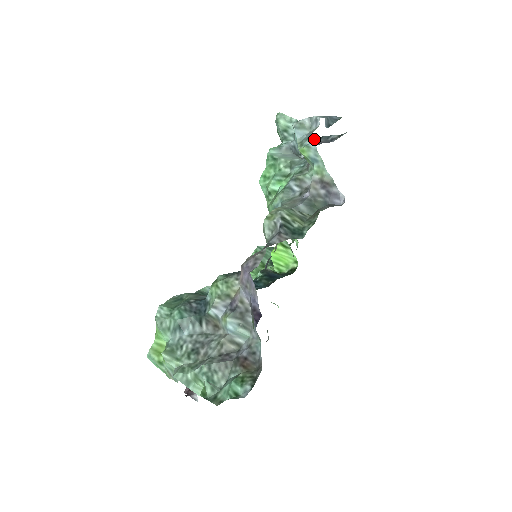
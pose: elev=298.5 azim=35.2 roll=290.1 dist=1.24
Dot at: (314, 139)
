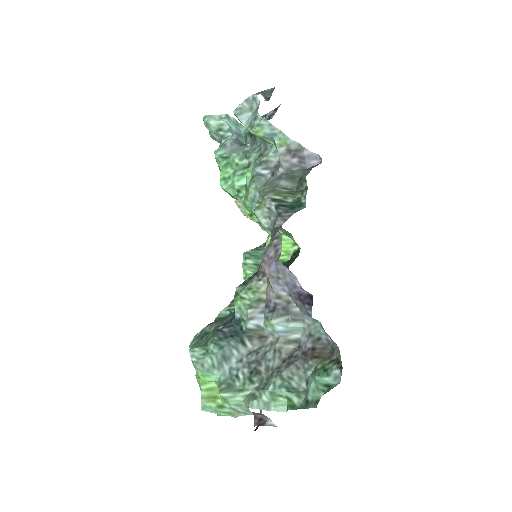
Dot at: occluded
